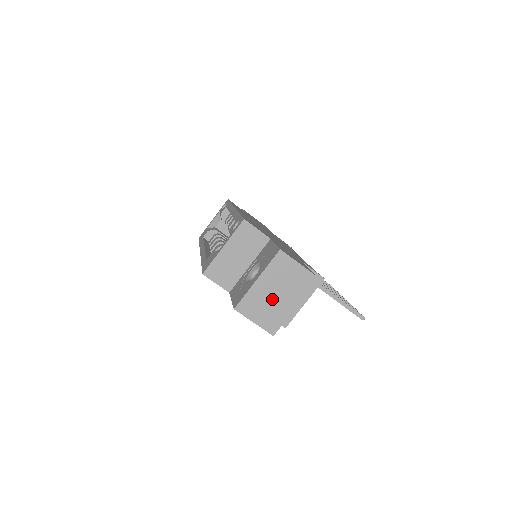
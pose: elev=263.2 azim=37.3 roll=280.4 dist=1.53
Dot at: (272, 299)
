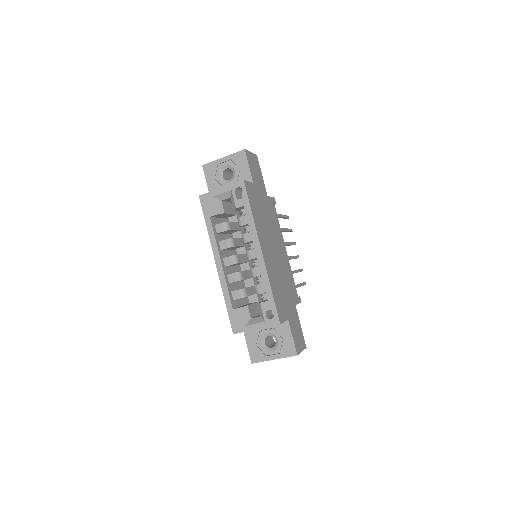
Dot at: occluded
